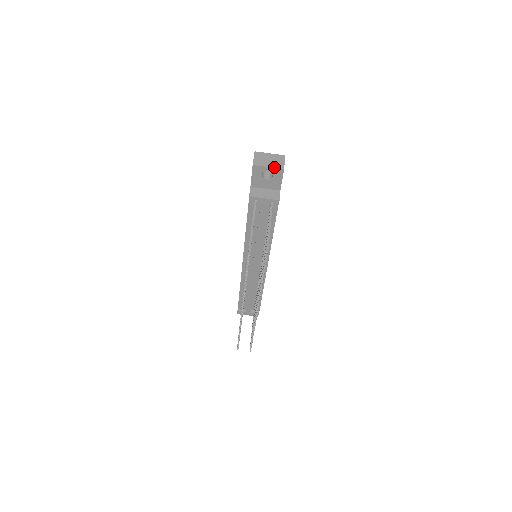
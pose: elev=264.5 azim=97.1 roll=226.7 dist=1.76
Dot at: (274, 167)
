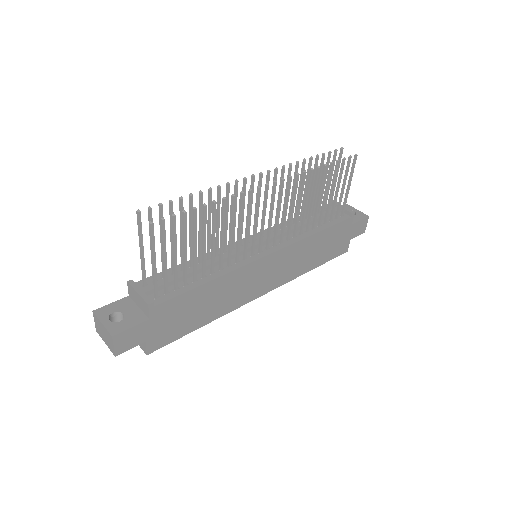
Dot at: (362, 213)
